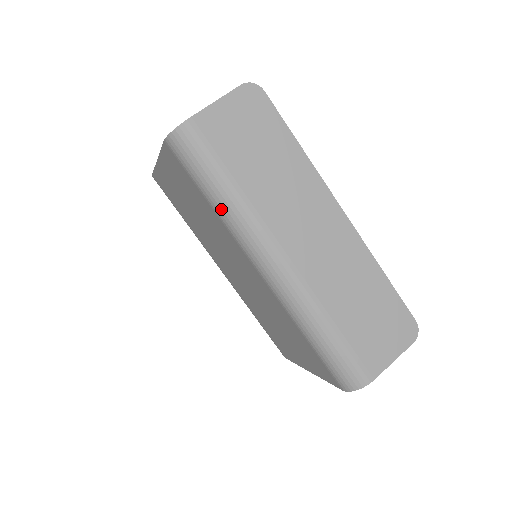
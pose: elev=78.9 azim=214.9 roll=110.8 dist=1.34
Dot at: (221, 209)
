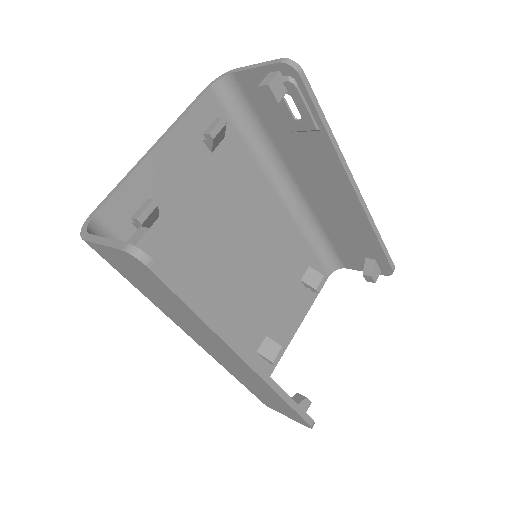
Dot at: occluded
